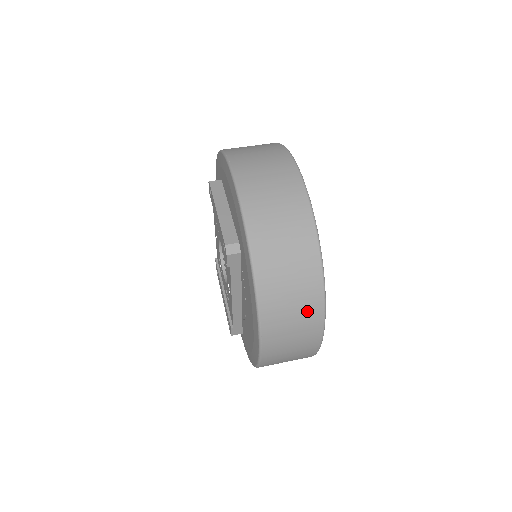
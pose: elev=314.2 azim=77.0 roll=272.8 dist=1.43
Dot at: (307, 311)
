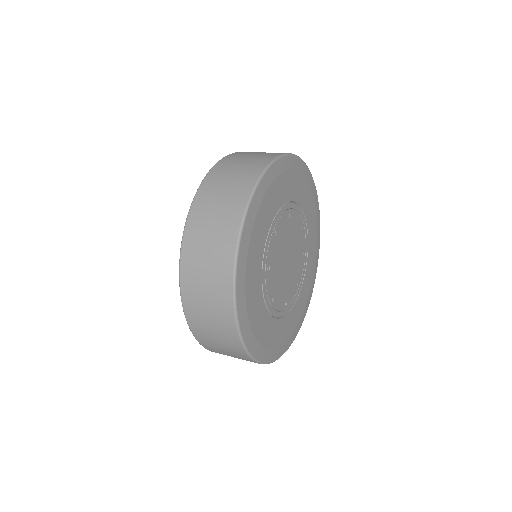
Dot at: (223, 232)
